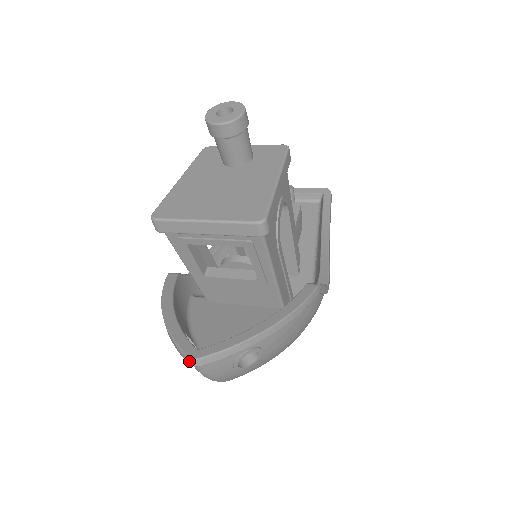
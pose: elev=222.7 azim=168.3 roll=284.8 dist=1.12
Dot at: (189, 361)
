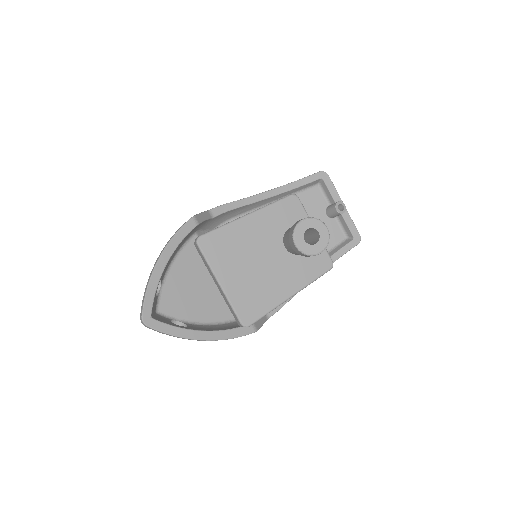
Dot at: (141, 319)
